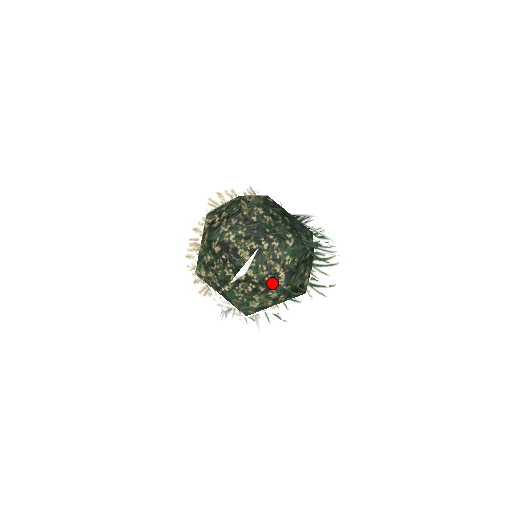
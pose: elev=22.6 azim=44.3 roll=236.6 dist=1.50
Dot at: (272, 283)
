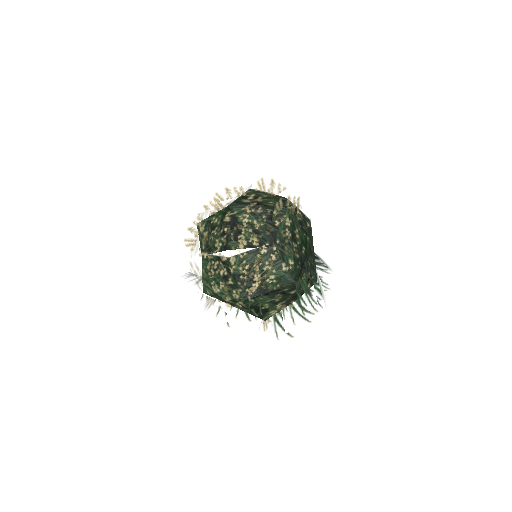
Dot at: (242, 284)
